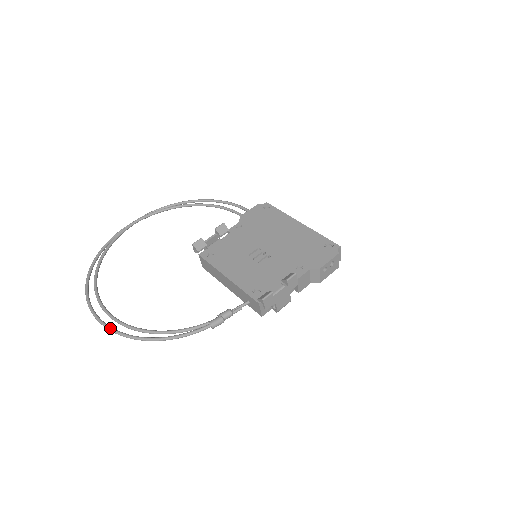
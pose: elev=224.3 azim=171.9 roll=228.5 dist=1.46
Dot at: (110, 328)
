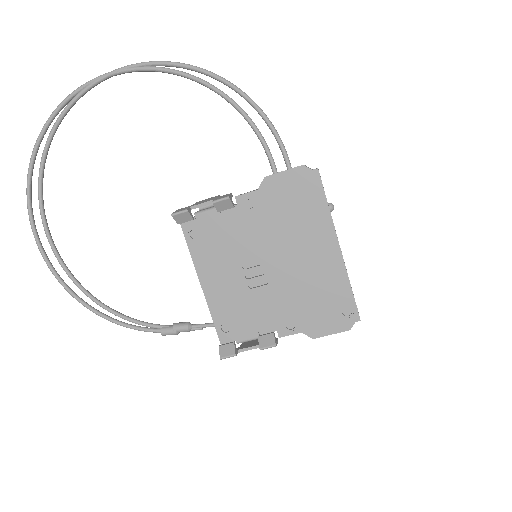
Dot at: (52, 272)
